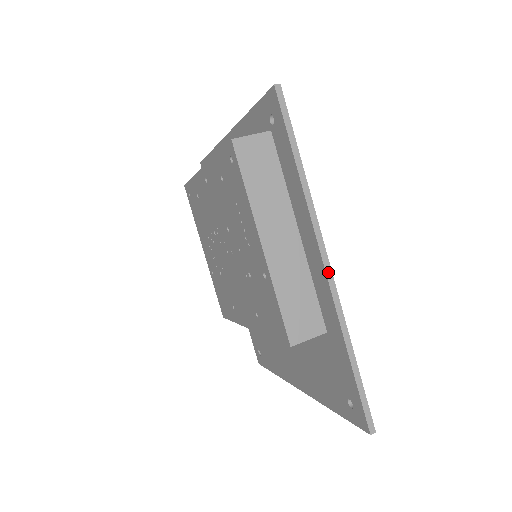
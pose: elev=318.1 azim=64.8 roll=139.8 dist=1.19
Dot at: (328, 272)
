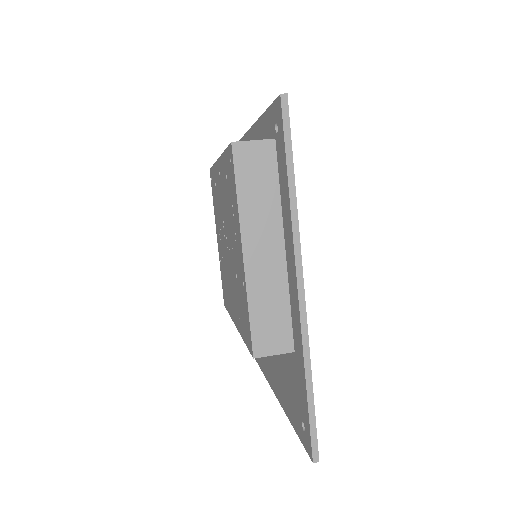
Dot at: (301, 295)
